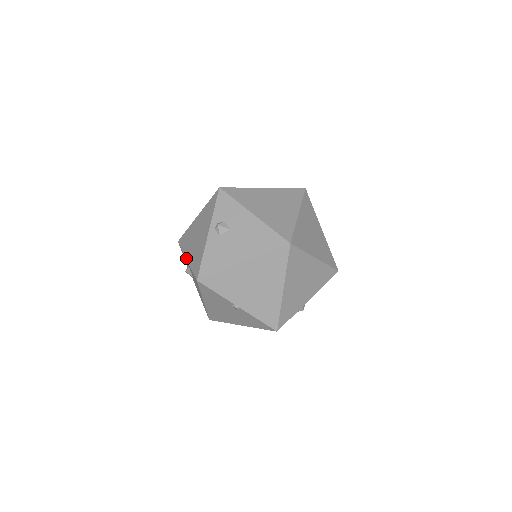
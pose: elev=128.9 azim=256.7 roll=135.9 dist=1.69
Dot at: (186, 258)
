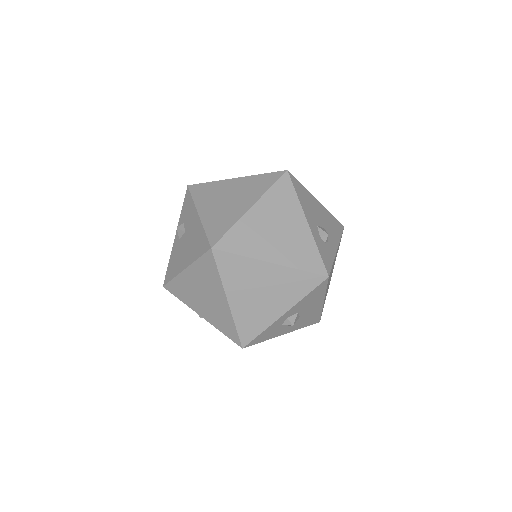
Dot at: occluded
